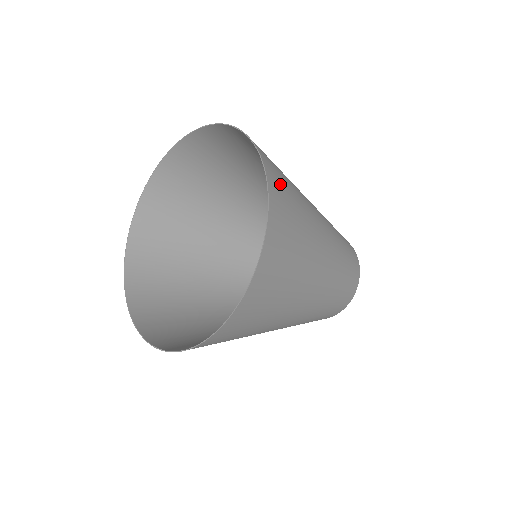
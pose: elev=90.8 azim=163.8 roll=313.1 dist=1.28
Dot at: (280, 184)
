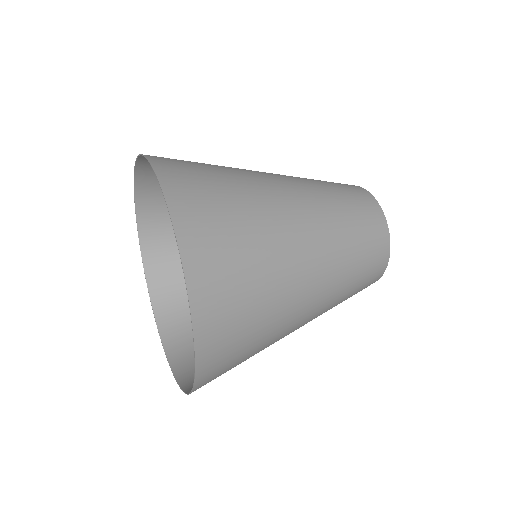
Dot at: (201, 211)
